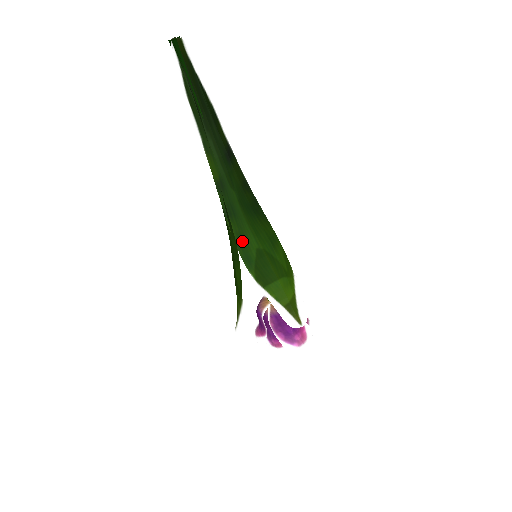
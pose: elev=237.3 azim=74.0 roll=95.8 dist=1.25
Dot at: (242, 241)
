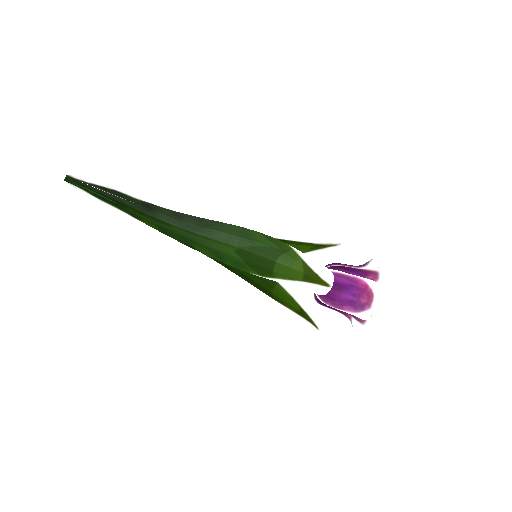
Dot at: (220, 255)
